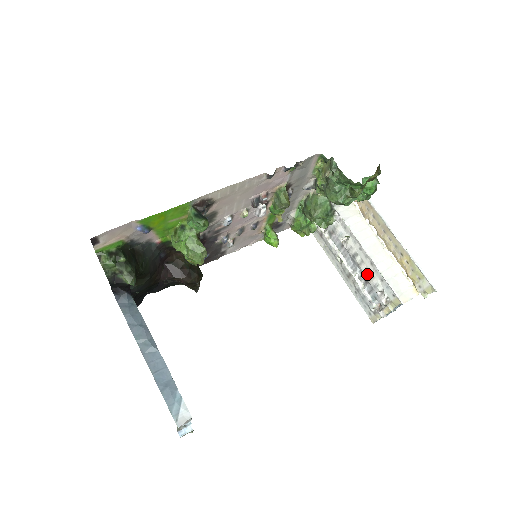
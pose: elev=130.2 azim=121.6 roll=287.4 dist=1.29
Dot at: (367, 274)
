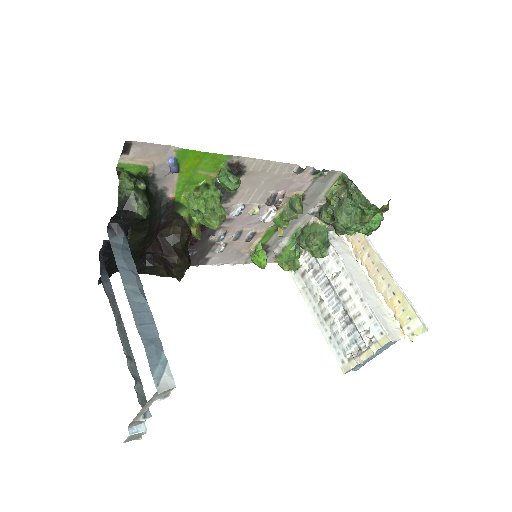
Dot at: (353, 312)
